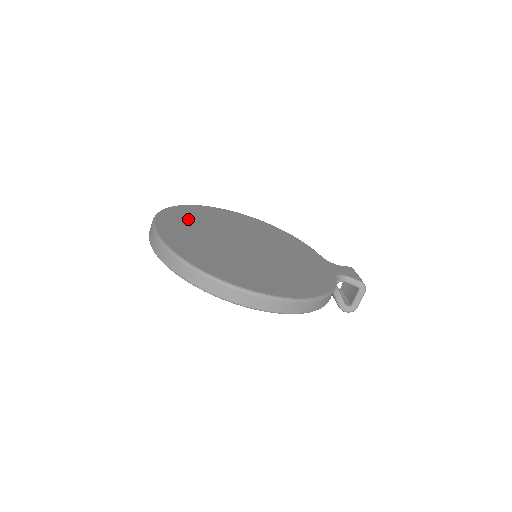
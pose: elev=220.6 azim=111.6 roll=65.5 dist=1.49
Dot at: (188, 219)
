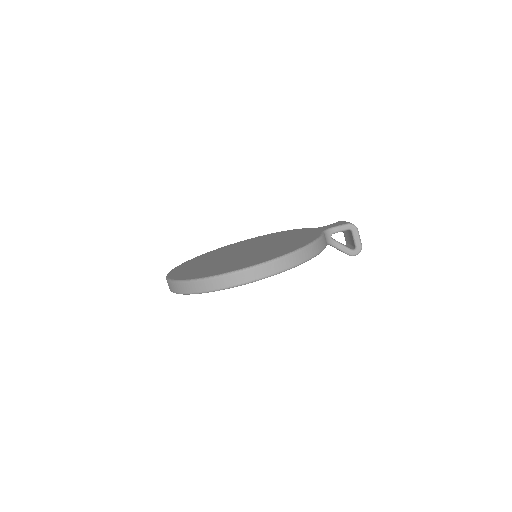
Dot at: (195, 262)
